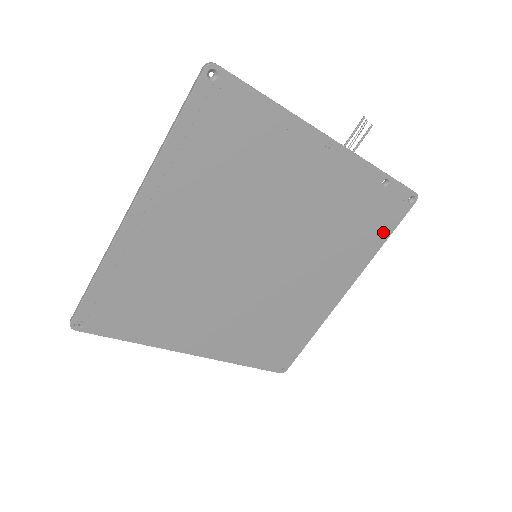
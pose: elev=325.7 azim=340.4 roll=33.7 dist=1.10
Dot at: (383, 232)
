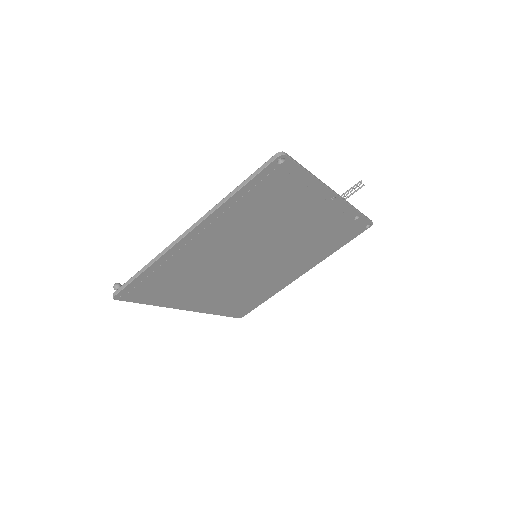
Dot at: (342, 243)
